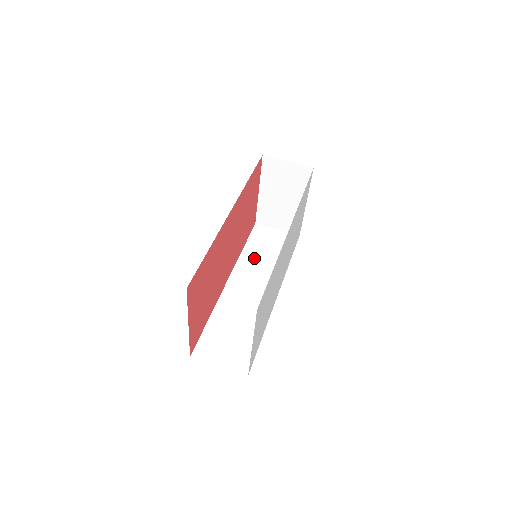
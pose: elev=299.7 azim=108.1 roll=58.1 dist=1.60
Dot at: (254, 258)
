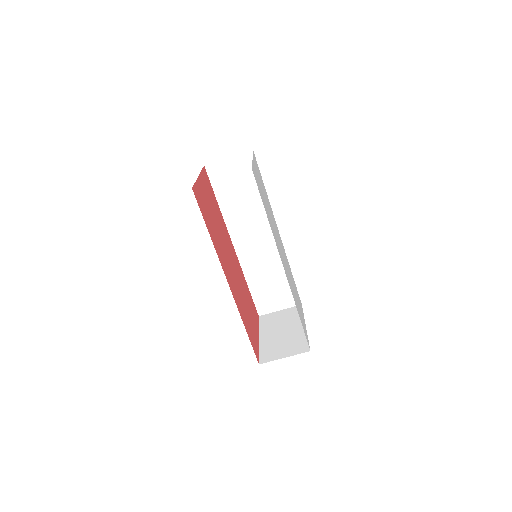
Dot at: (235, 209)
